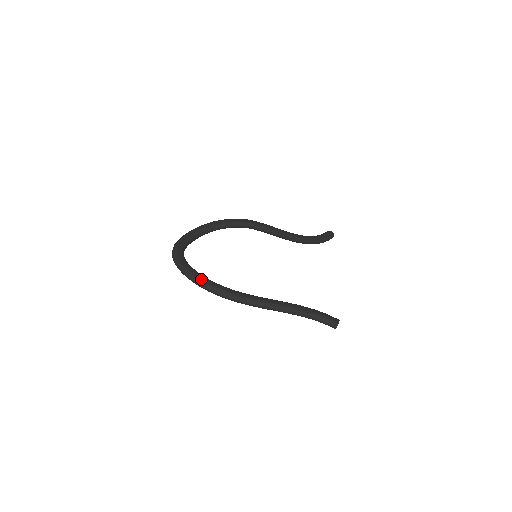
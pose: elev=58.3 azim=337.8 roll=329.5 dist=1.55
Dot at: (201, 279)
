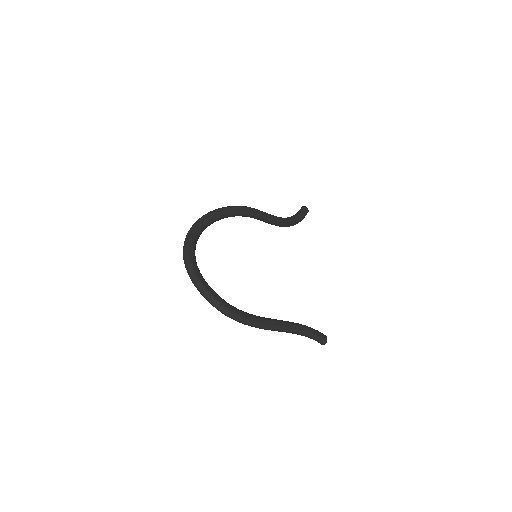
Dot at: (221, 304)
